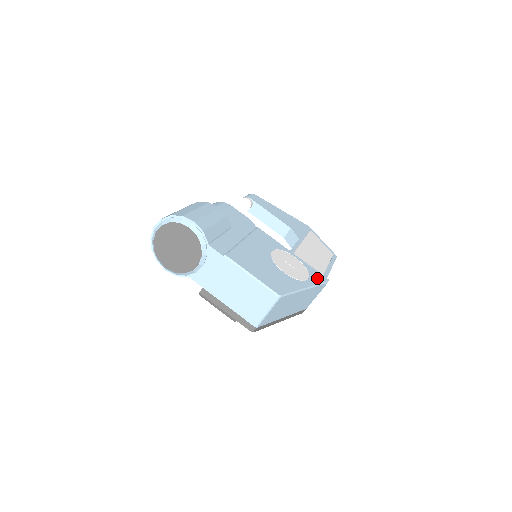
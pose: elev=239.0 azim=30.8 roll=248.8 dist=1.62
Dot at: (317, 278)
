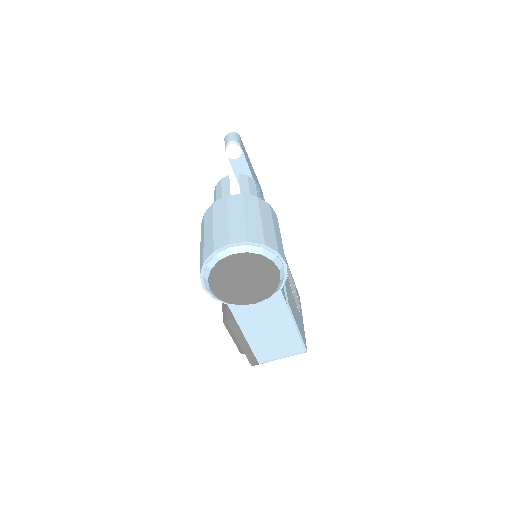
Dot at: (299, 299)
